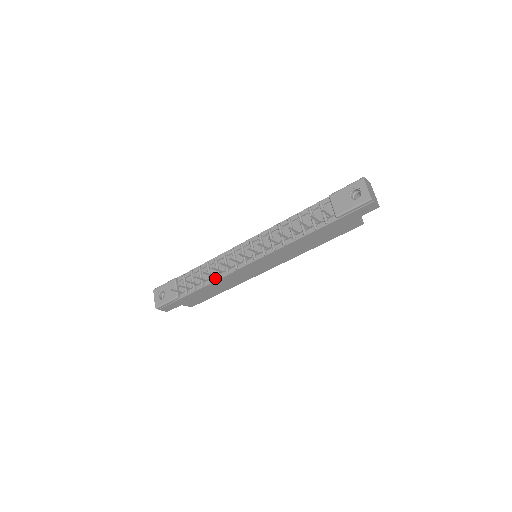
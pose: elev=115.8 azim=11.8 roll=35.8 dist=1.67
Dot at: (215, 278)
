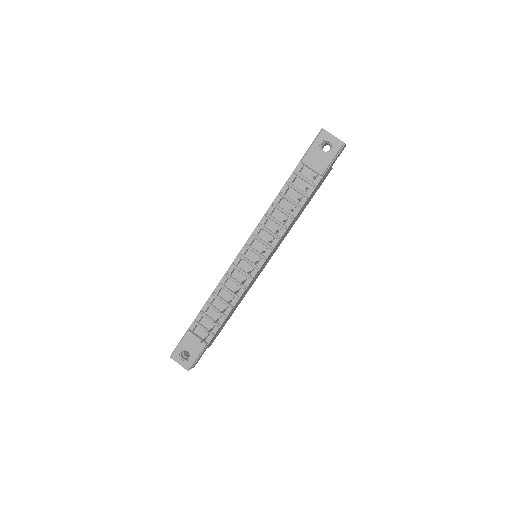
Dot at: (234, 301)
